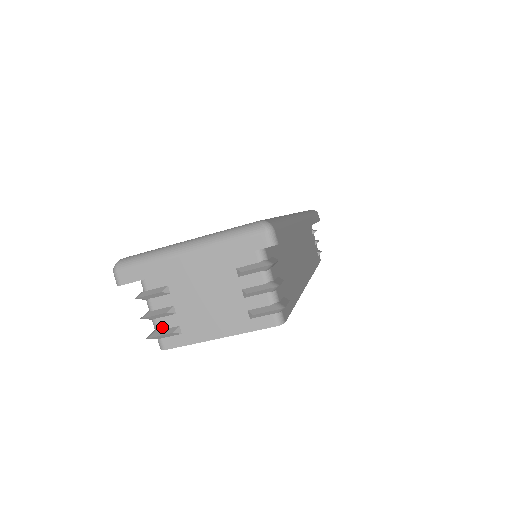
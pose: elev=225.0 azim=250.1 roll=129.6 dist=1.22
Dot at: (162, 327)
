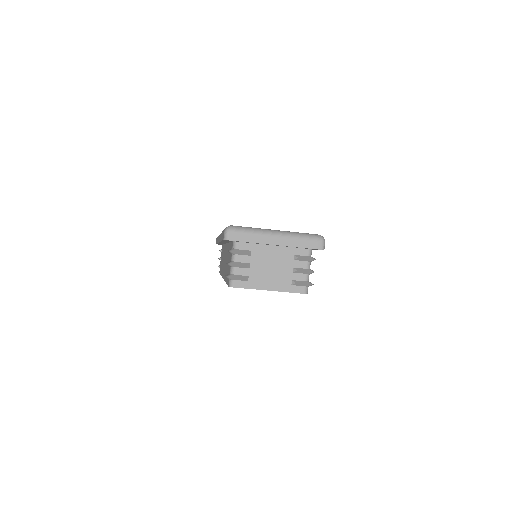
Dot at: (237, 273)
